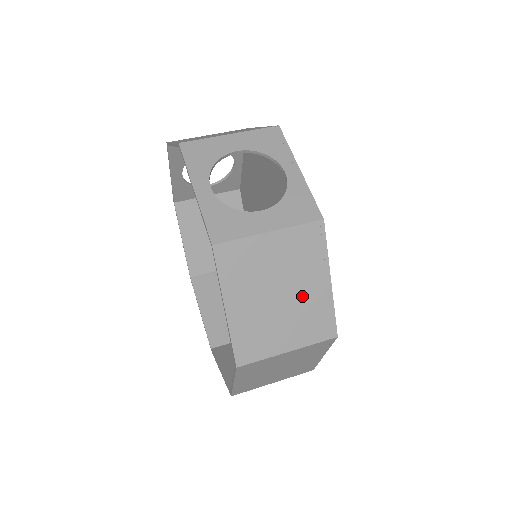
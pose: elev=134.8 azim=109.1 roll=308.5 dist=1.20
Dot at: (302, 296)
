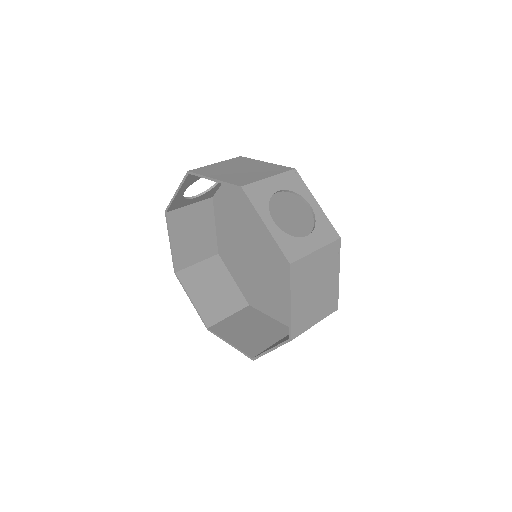
Dot at: (326, 288)
